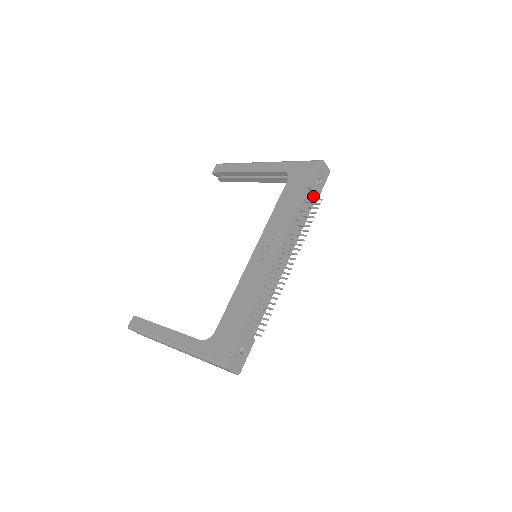
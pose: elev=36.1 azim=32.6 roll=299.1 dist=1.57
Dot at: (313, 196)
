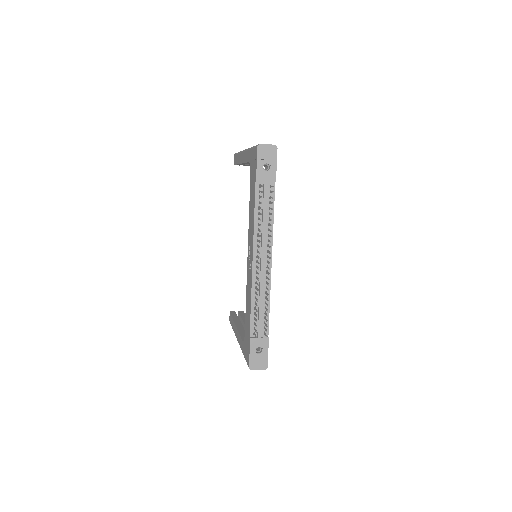
Dot at: (267, 185)
